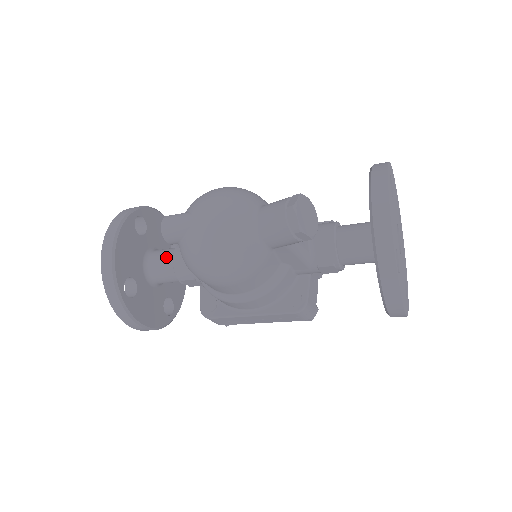
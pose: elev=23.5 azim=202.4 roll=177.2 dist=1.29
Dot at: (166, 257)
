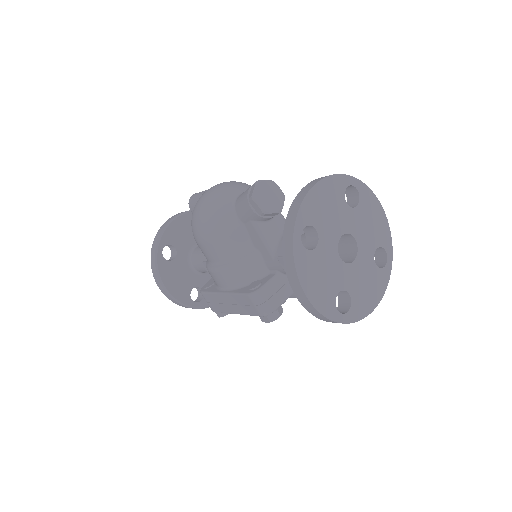
Dot at: occluded
